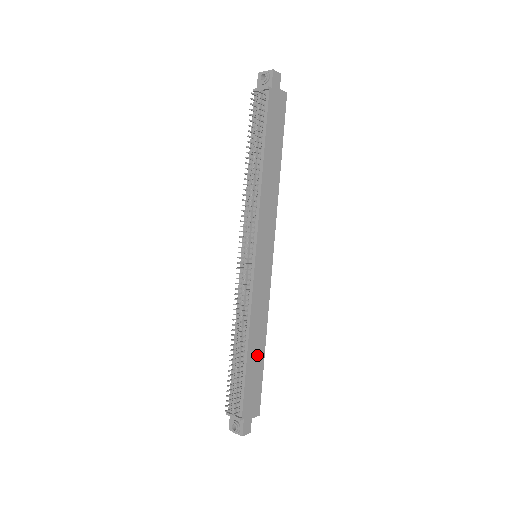
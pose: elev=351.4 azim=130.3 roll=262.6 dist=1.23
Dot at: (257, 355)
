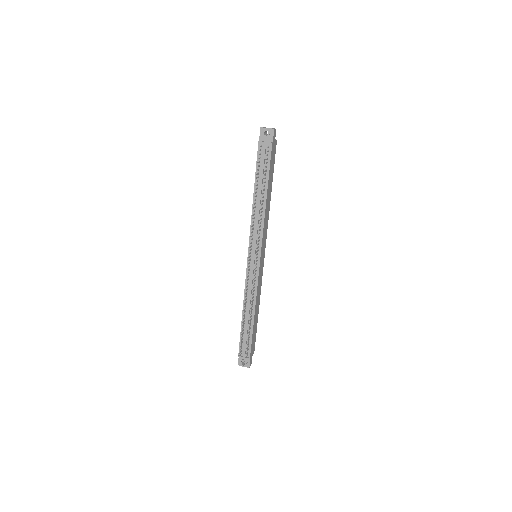
Dot at: (256, 318)
